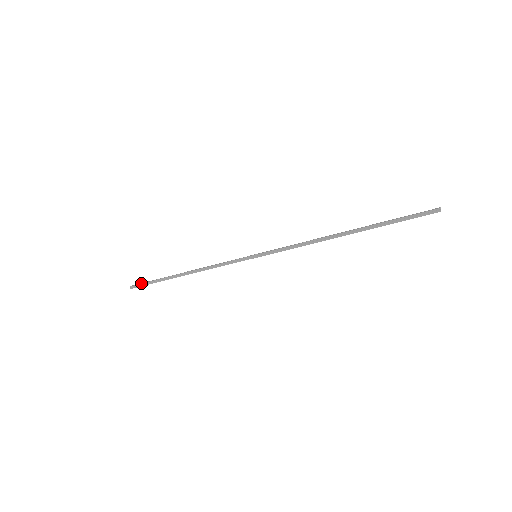
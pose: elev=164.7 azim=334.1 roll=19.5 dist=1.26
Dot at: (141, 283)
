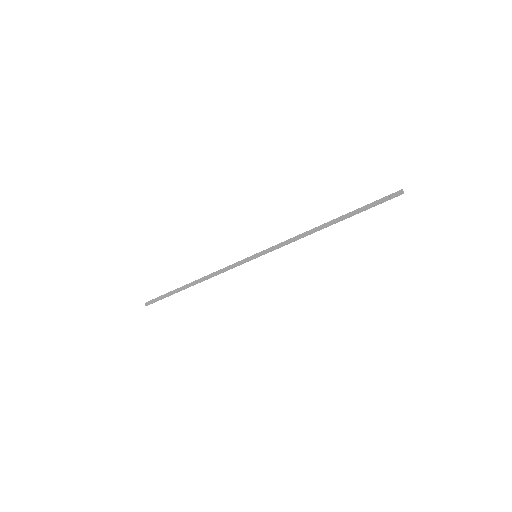
Dot at: (155, 301)
